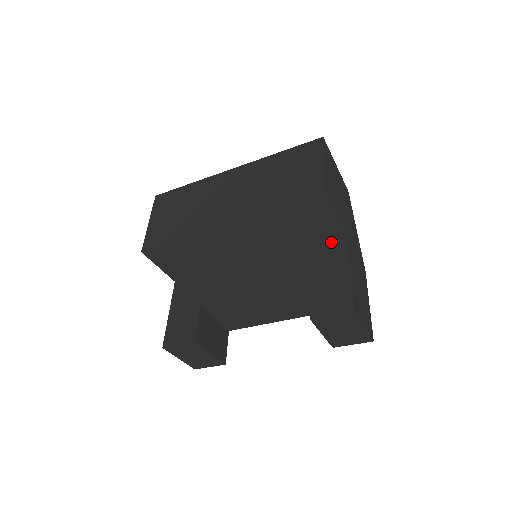
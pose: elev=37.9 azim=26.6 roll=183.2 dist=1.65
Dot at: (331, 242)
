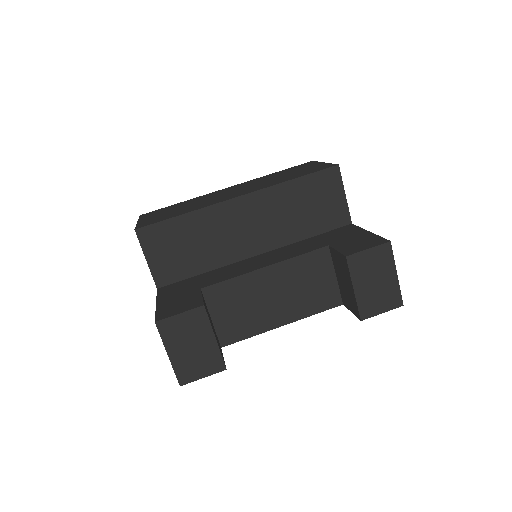
Dot at: (336, 228)
